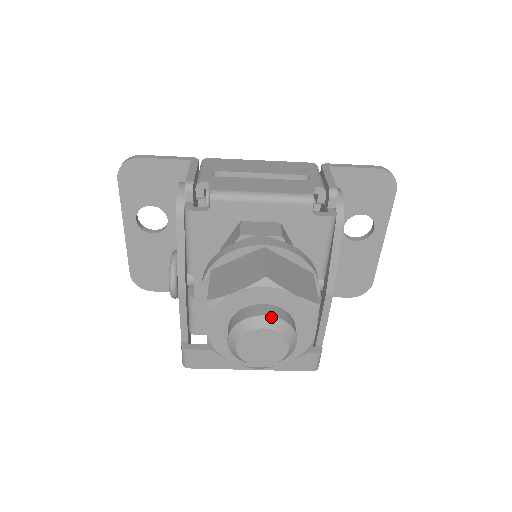
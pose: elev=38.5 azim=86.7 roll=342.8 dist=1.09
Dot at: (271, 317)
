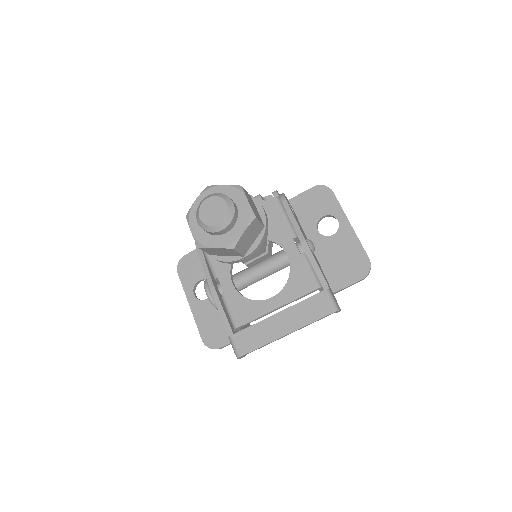
Dot at: (211, 194)
